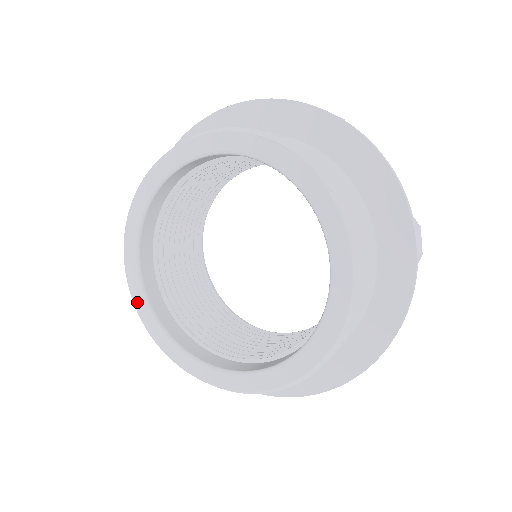
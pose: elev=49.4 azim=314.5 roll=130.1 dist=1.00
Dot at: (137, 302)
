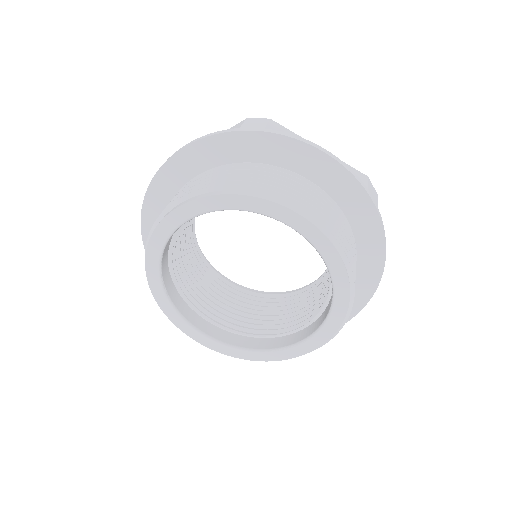
Dot at: (189, 334)
